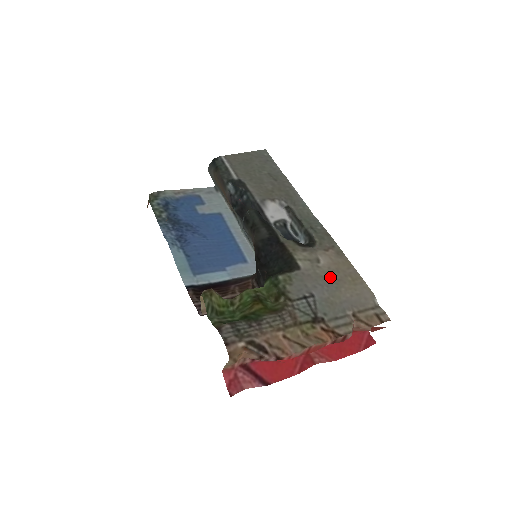
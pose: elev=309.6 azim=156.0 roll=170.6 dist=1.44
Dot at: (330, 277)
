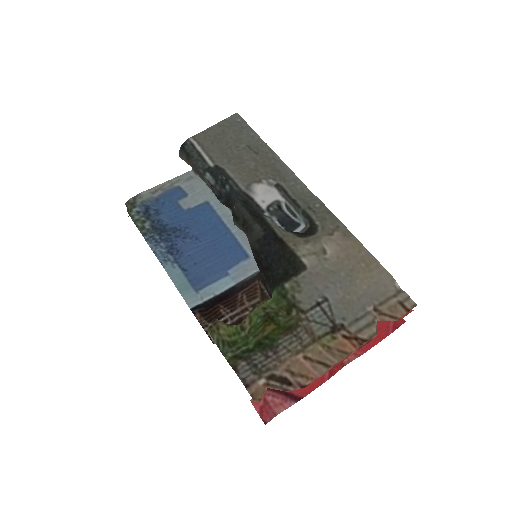
Dot at: (341, 269)
